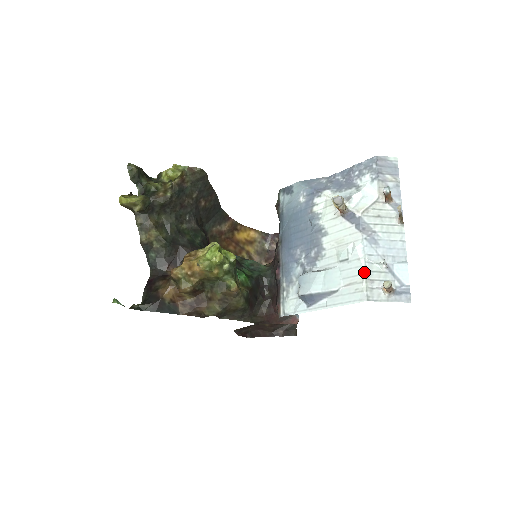
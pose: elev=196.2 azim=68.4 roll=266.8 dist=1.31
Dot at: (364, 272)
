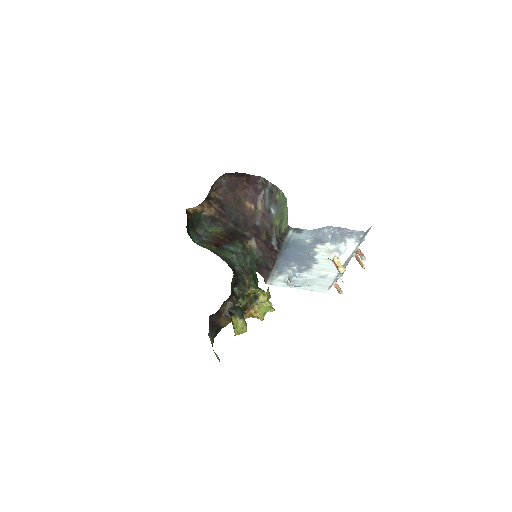
Dot at: occluded
